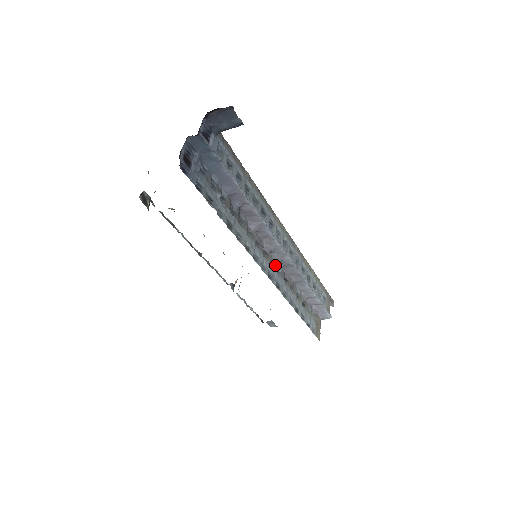
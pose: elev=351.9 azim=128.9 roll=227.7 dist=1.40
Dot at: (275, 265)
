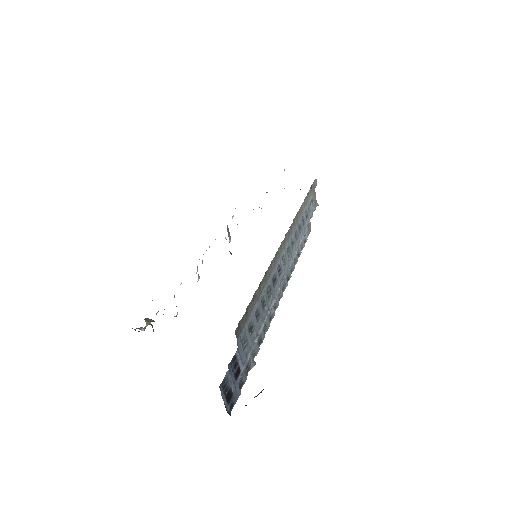
Dot at: occluded
